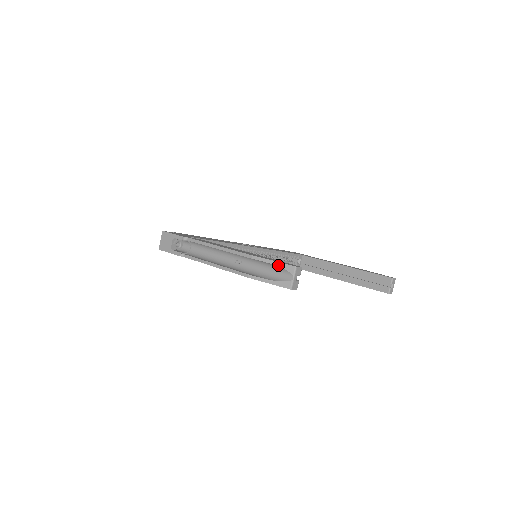
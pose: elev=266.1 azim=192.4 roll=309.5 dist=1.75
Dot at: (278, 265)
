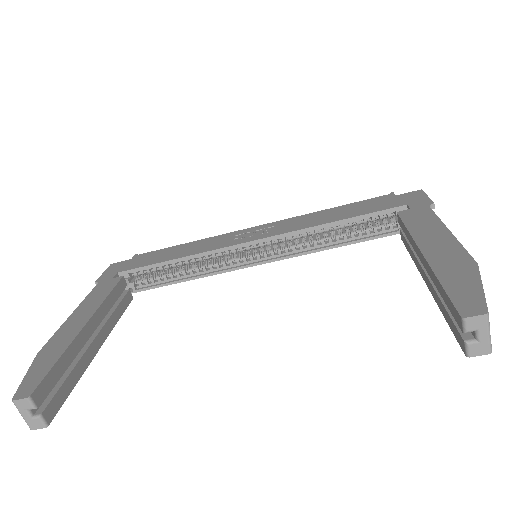
Dot at: (24, 384)
